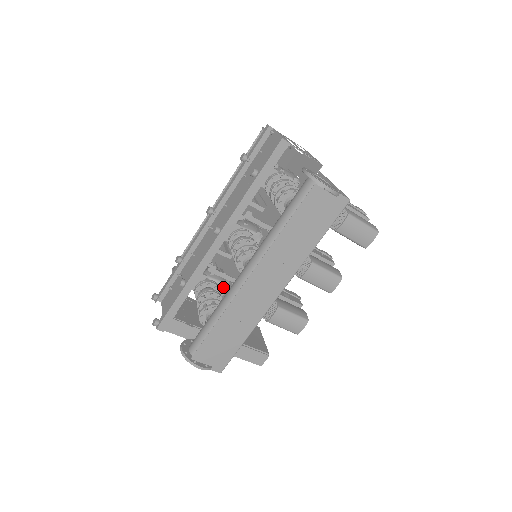
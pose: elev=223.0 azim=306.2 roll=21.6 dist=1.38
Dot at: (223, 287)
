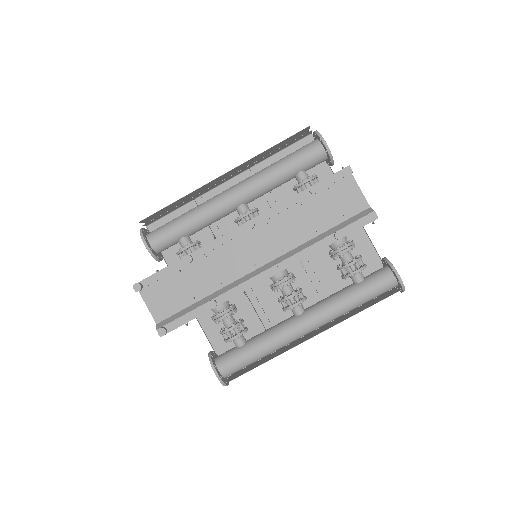
Dot at: occluded
